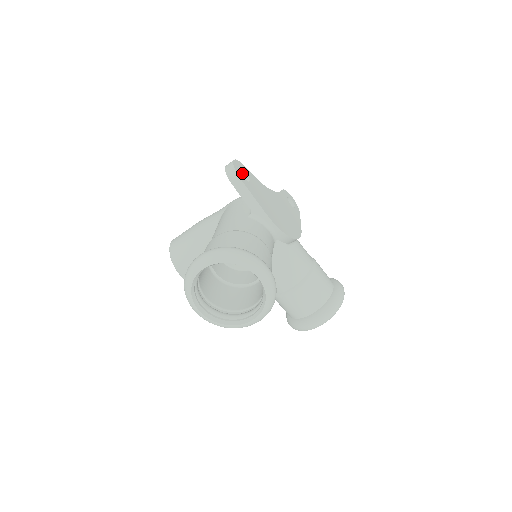
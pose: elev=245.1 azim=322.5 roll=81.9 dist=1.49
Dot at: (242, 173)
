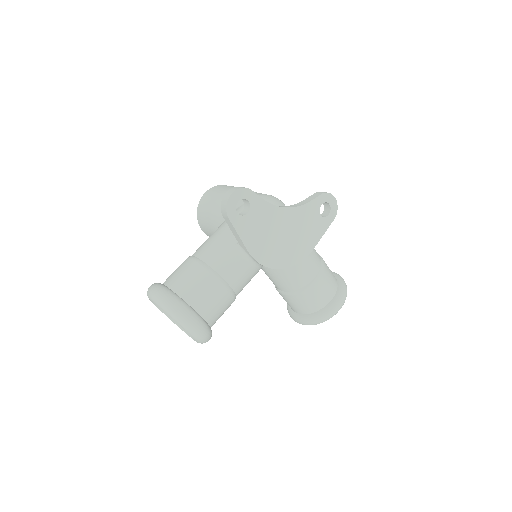
Dot at: (245, 200)
